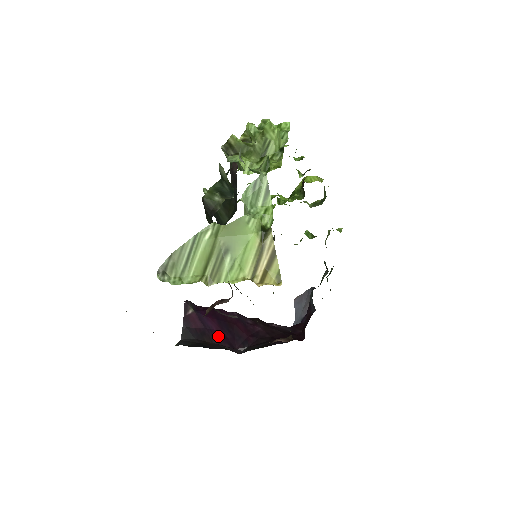
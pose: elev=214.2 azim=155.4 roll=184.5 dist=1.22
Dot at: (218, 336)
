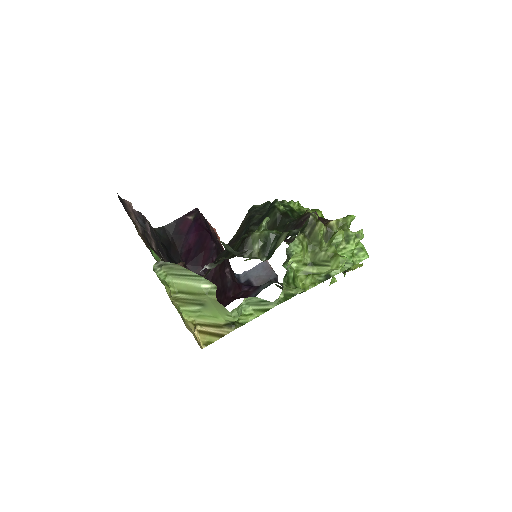
Dot at: (186, 248)
